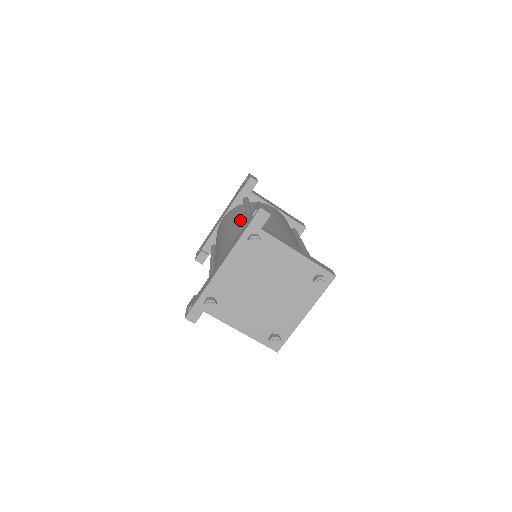
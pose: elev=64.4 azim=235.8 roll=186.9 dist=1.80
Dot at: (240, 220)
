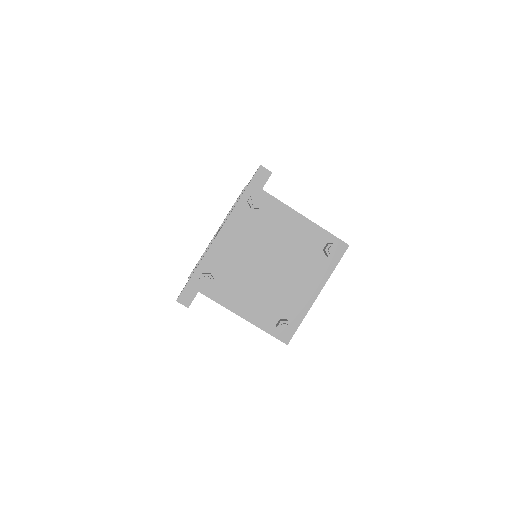
Dot at: occluded
